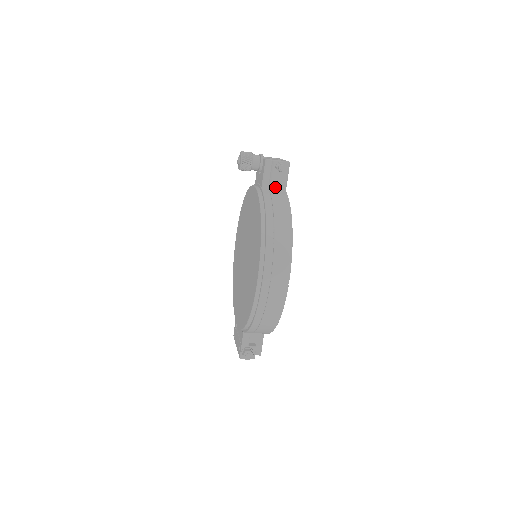
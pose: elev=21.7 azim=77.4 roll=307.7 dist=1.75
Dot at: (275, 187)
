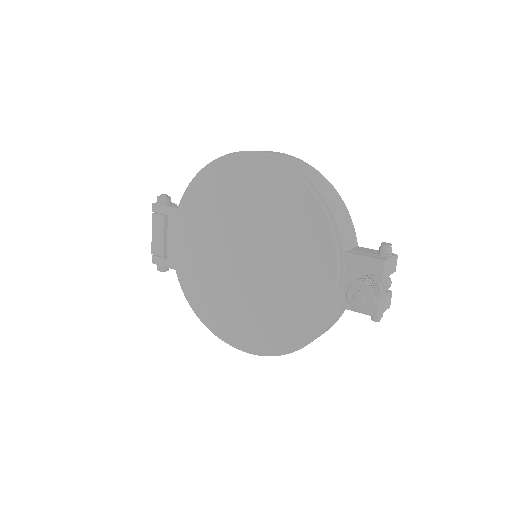
Dot at: occluded
